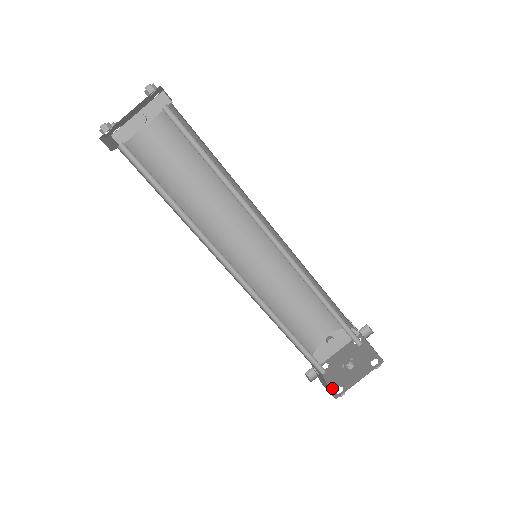
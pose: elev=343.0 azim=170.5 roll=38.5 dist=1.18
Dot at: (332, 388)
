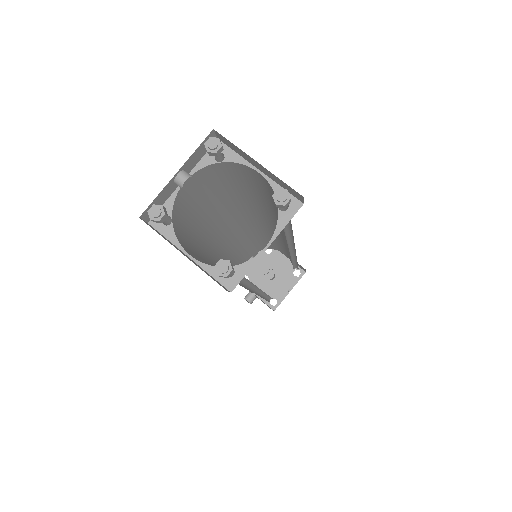
Dot at: (265, 301)
